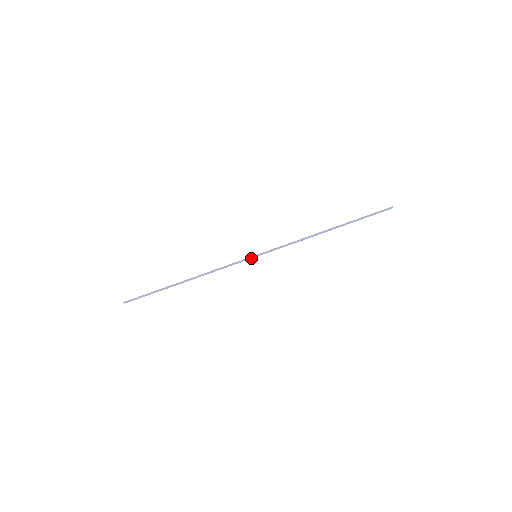
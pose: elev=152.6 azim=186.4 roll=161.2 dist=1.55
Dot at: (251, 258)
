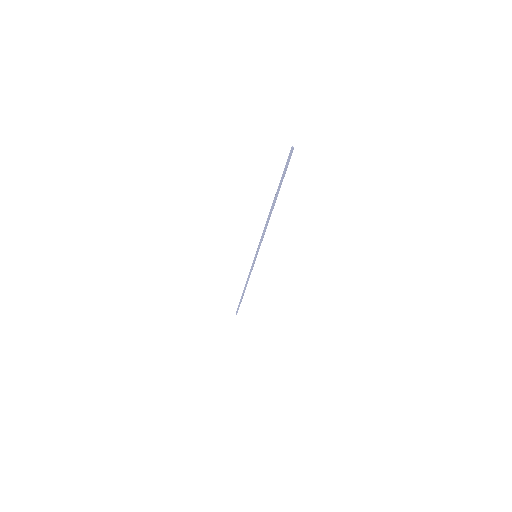
Dot at: (255, 259)
